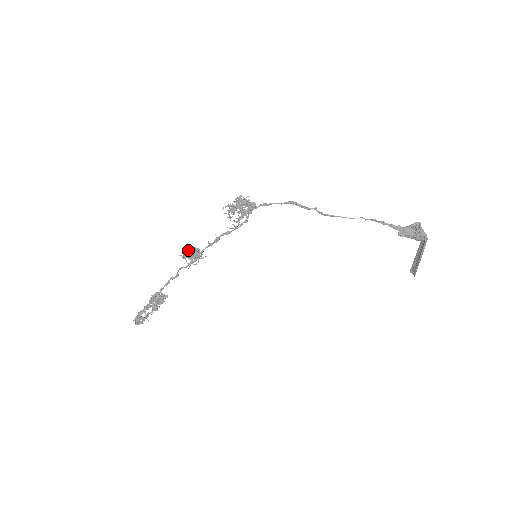
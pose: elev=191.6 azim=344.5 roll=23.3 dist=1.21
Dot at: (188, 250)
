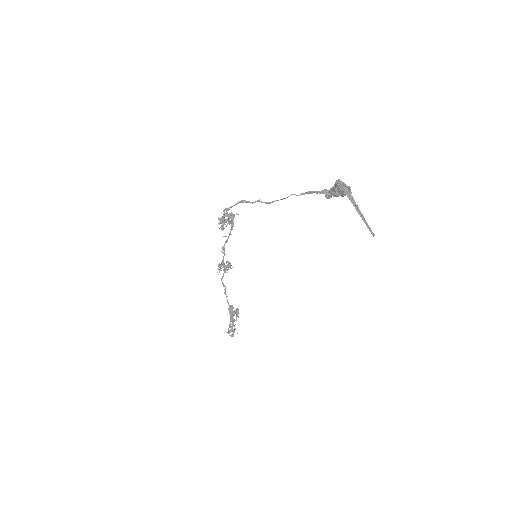
Dot at: occluded
